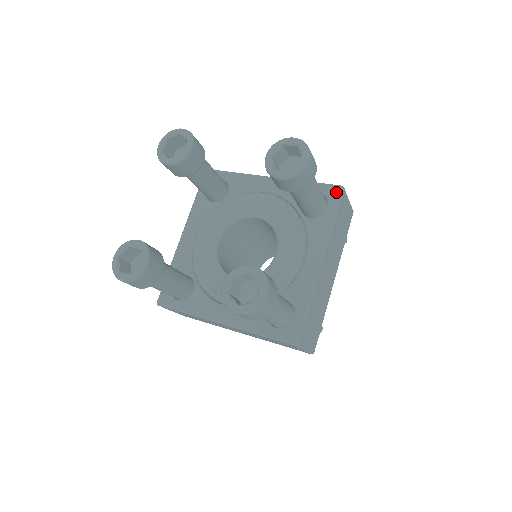
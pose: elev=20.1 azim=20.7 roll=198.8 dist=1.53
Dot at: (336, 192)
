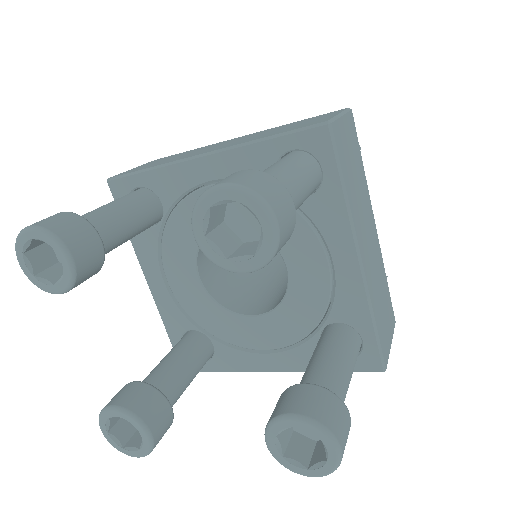
Dot at: (371, 366)
